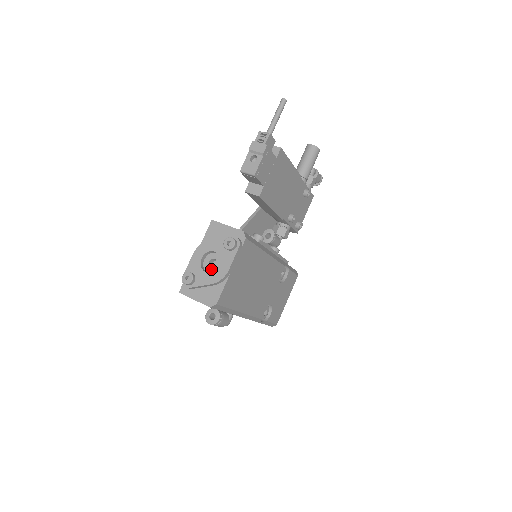
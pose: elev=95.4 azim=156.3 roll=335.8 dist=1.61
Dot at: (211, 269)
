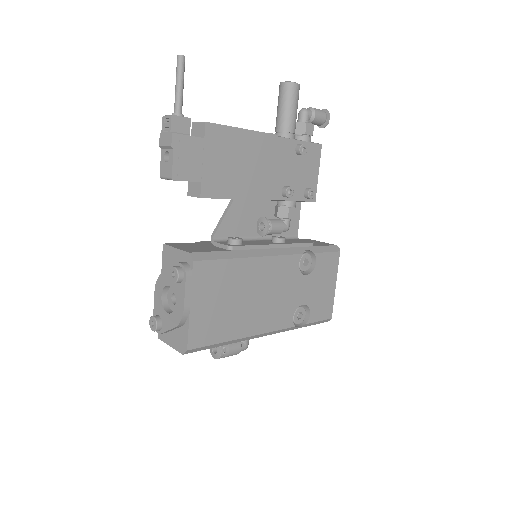
Dot at: (174, 307)
